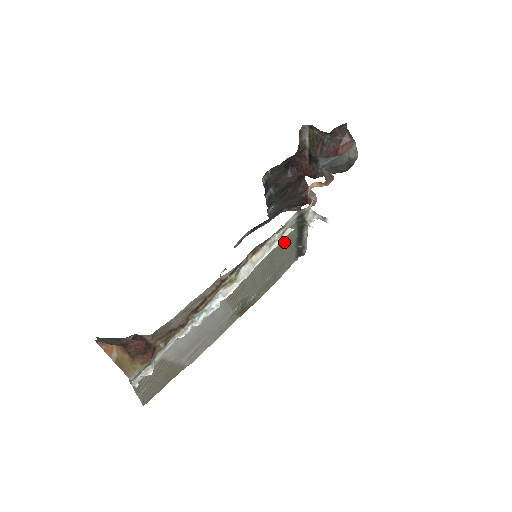
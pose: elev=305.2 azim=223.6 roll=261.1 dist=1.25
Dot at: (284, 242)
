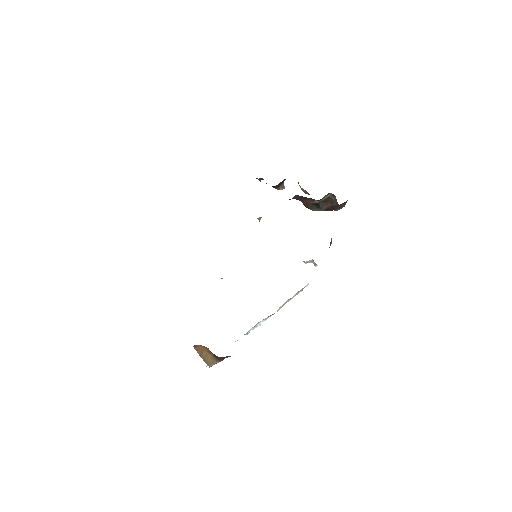
Dot at: occluded
